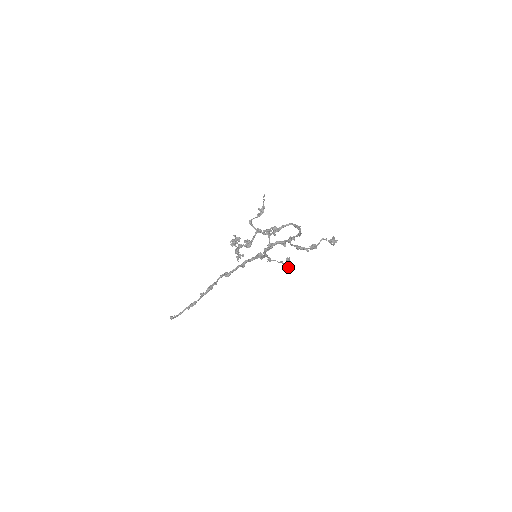
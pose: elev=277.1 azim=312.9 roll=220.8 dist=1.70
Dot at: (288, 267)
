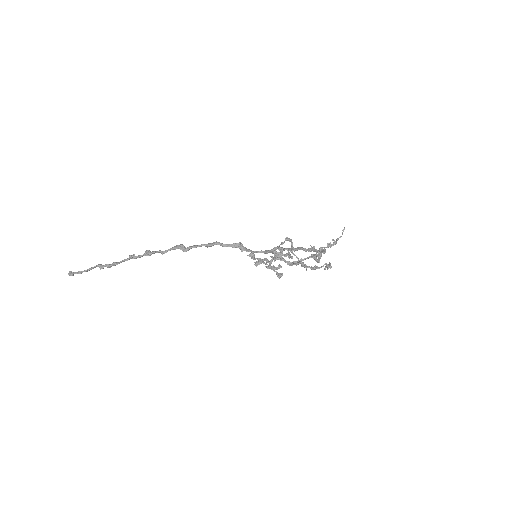
Dot at: occluded
